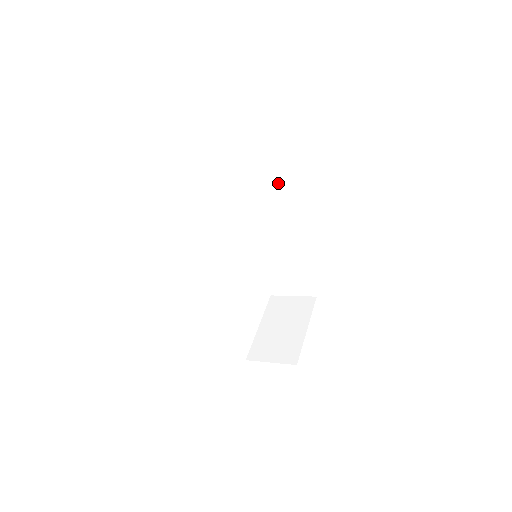
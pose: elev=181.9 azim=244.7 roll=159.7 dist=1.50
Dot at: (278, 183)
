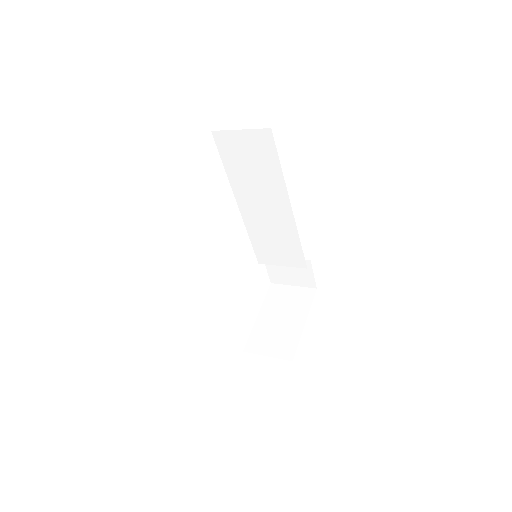
Dot at: (281, 183)
